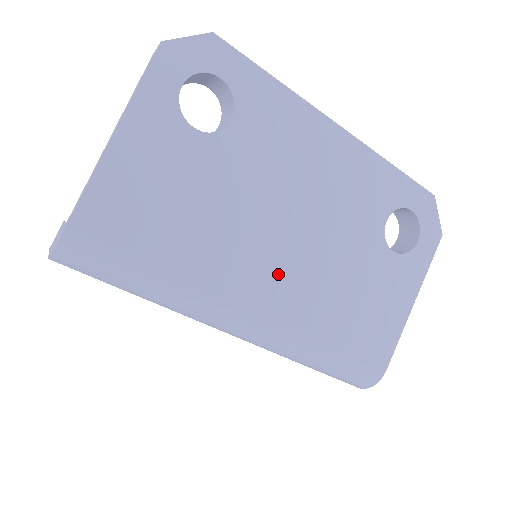
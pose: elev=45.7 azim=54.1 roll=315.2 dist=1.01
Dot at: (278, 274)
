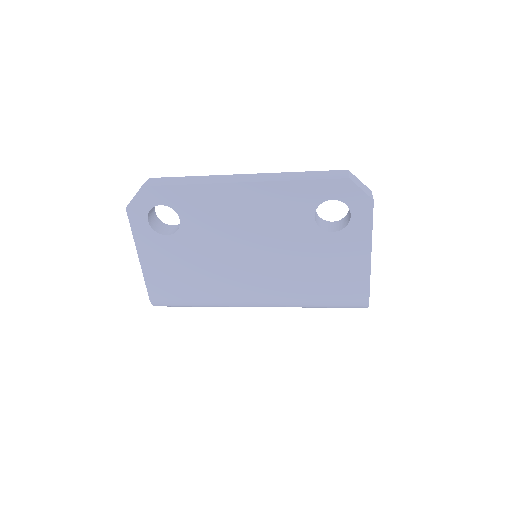
Dot at: (257, 278)
